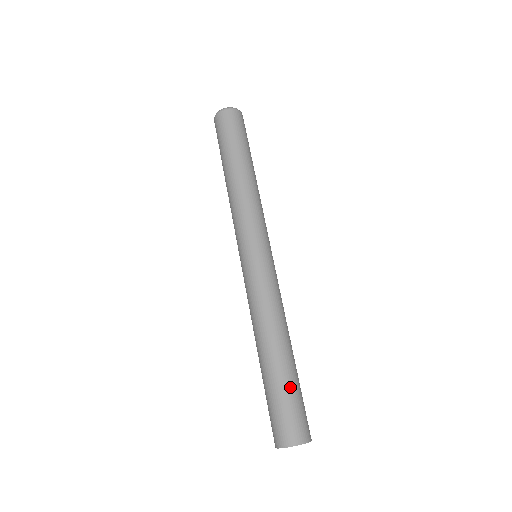
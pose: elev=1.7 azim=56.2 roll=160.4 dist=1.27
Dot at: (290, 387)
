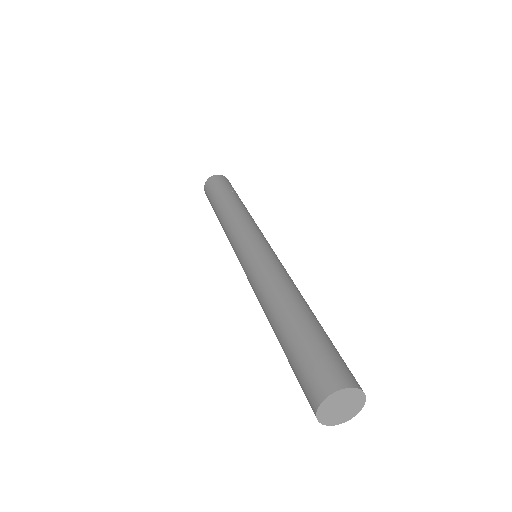
Dot at: occluded
